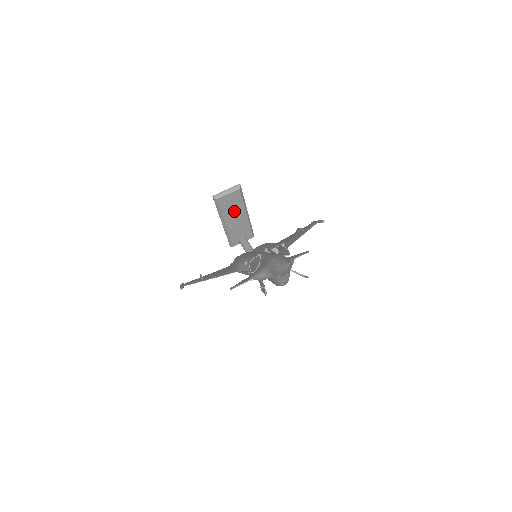
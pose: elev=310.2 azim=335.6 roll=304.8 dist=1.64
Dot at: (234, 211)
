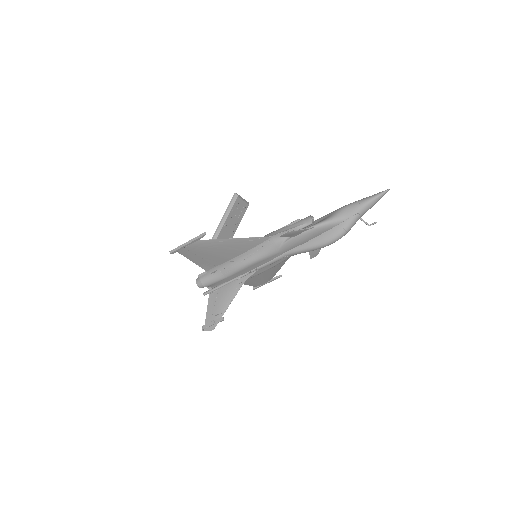
Dot at: (233, 222)
